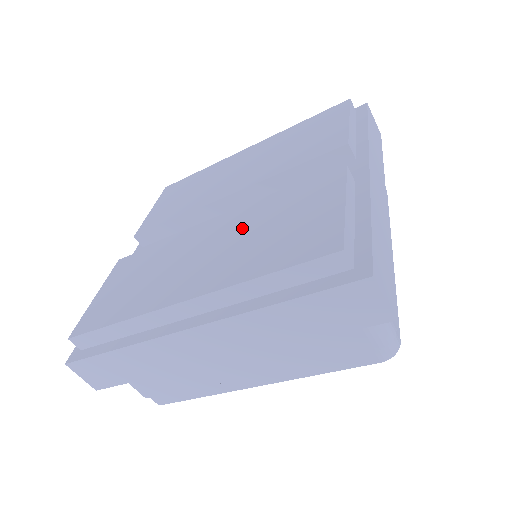
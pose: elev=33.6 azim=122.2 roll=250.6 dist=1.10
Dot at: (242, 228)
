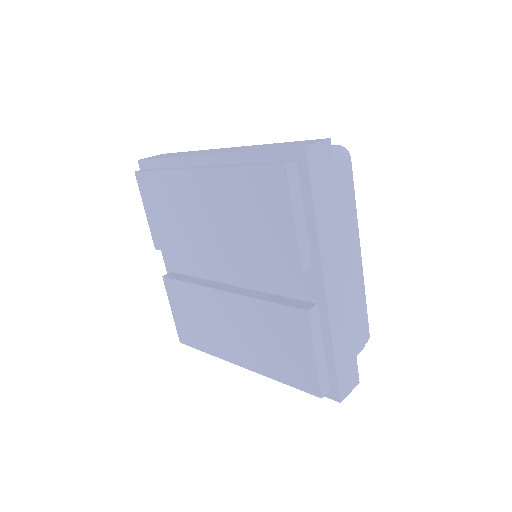
Dot at: (249, 322)
